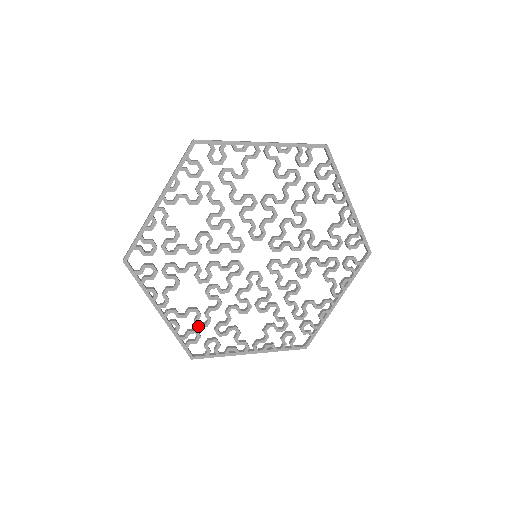
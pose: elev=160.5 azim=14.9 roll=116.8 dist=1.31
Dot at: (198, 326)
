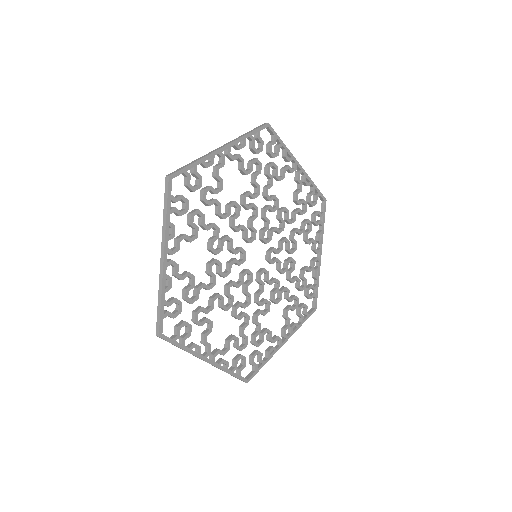
Dot at: (185, 298)
